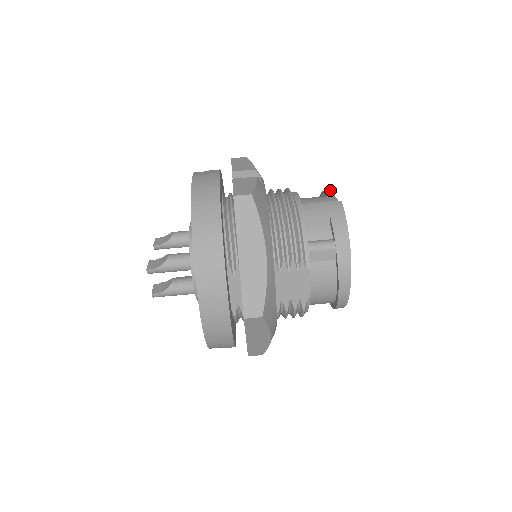
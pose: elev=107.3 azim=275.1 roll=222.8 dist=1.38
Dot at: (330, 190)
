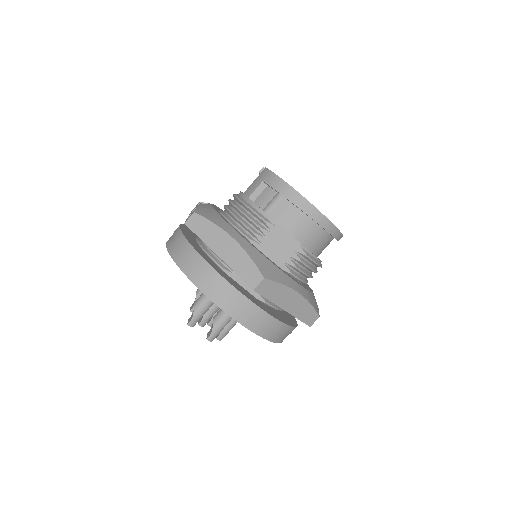
Dot at: (260, 170)
